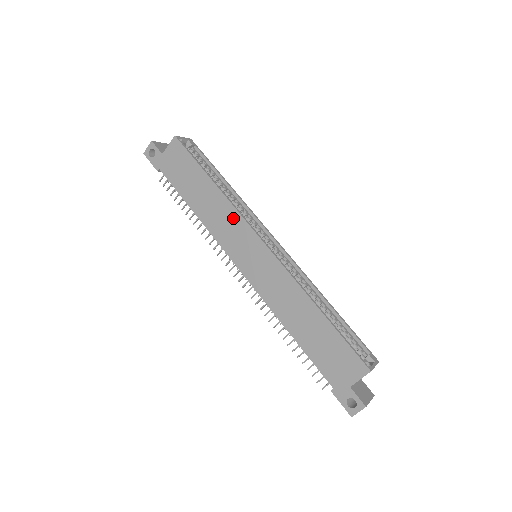
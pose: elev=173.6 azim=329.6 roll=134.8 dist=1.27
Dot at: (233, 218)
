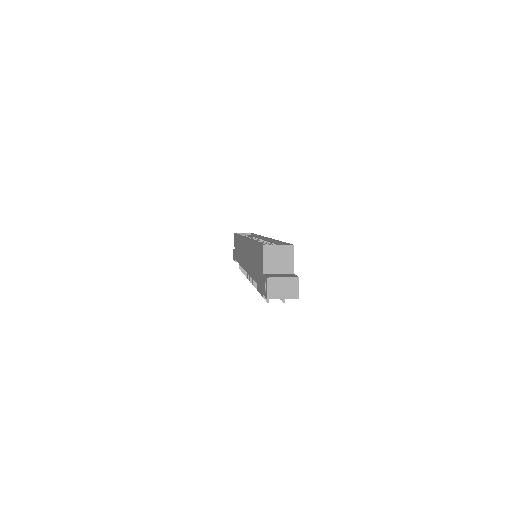
Dot at: (241, 243)
